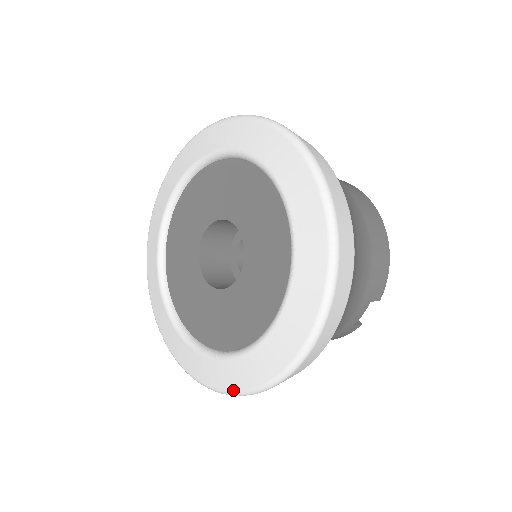
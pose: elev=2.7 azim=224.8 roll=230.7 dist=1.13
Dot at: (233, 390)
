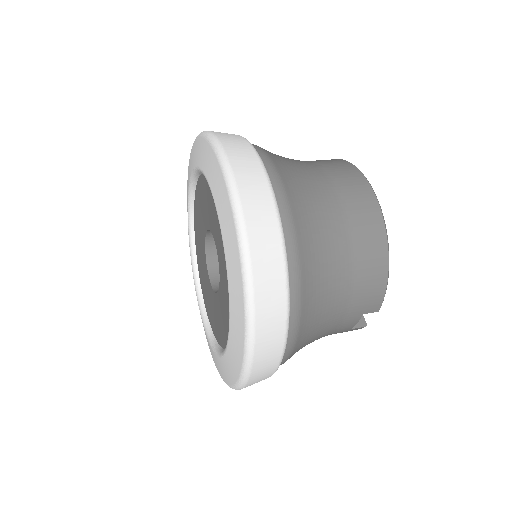
Dot at: (221, 376)
